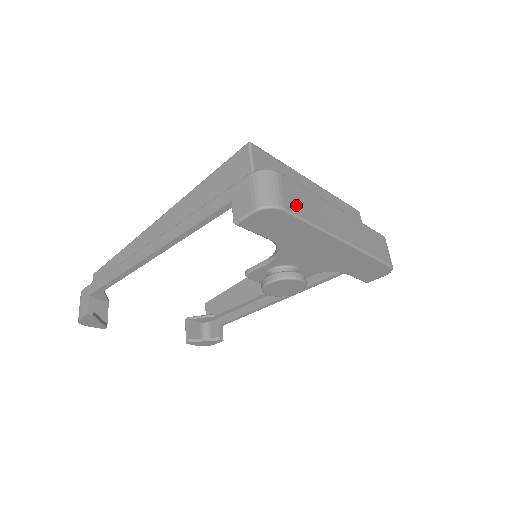
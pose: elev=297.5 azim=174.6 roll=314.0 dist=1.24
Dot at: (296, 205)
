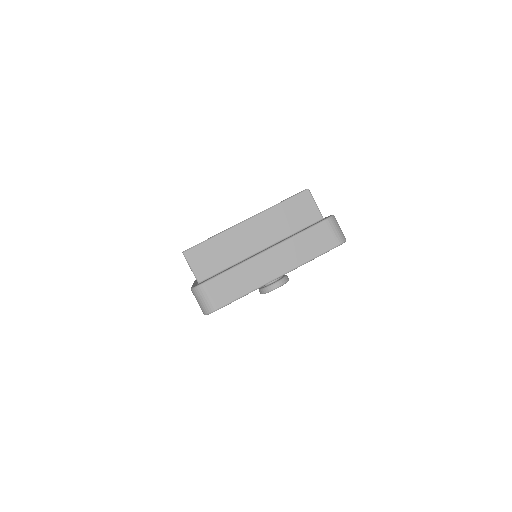
Dot at: (225, 296)
